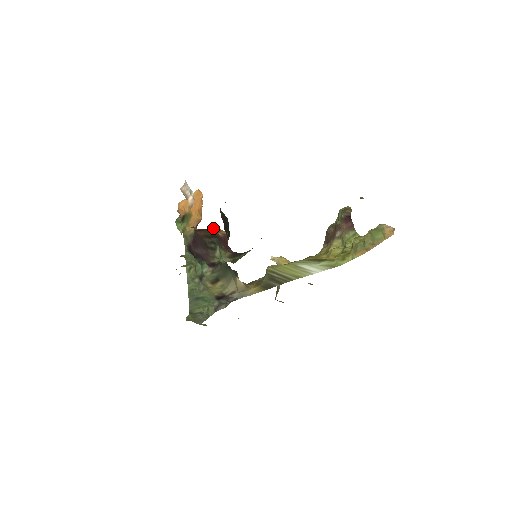
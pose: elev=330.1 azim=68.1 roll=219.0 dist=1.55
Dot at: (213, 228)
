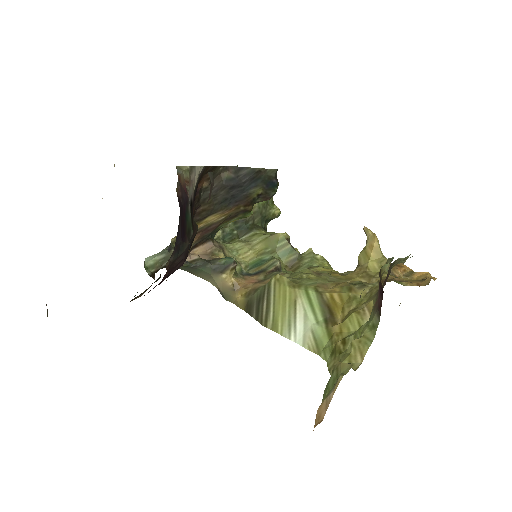
Dot at: occluded
